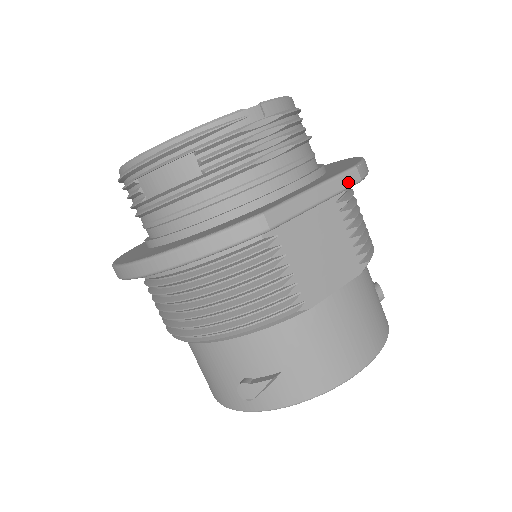
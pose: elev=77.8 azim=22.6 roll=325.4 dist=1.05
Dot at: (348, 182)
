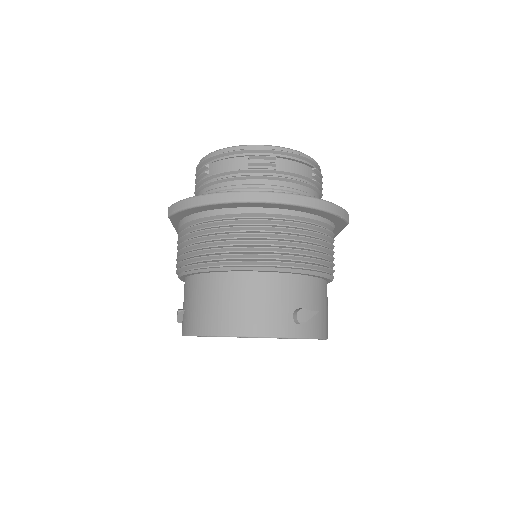
Dot at: occluded
